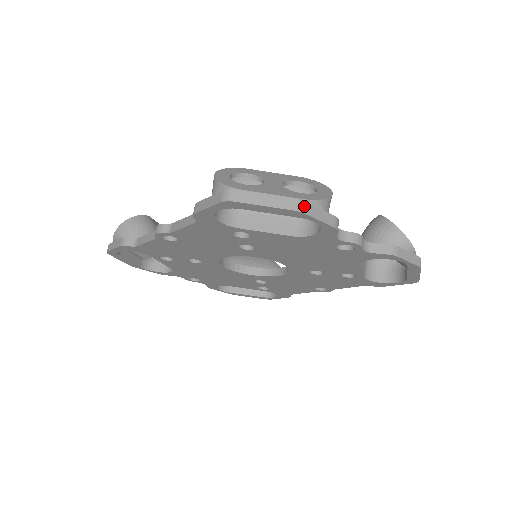
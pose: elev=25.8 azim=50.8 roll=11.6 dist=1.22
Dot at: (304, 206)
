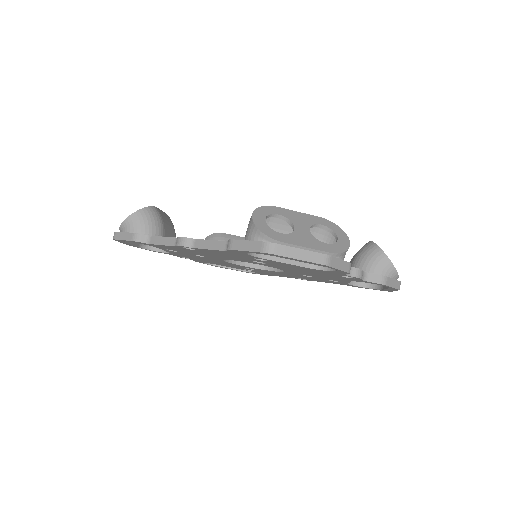
Dot at: (331, 260)
